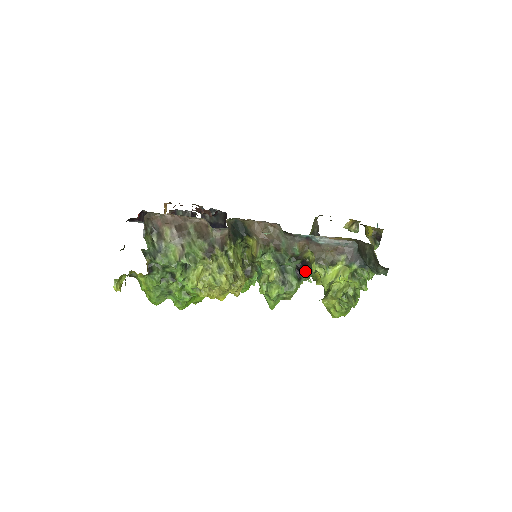
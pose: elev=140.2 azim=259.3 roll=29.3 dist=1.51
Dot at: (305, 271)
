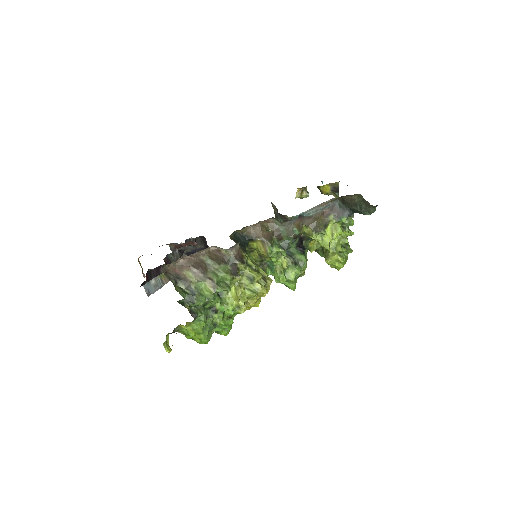
Dot at: (304, 245)
